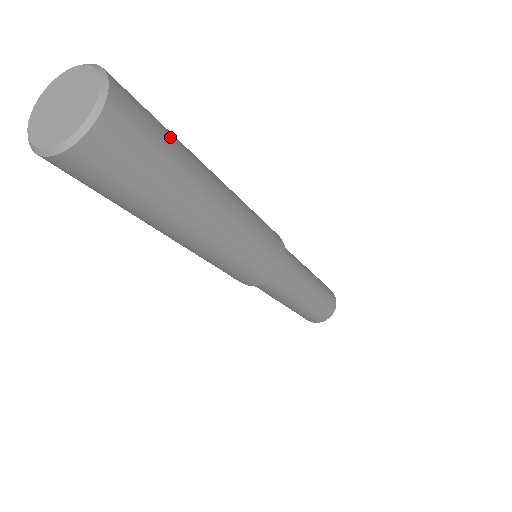
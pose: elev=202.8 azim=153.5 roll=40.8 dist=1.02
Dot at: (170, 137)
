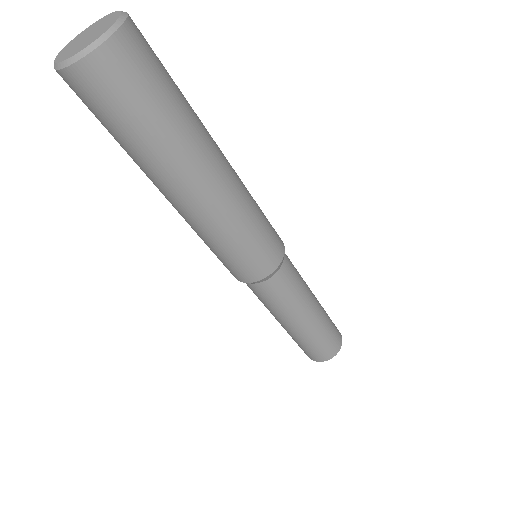
Dot at: (166, 108)
